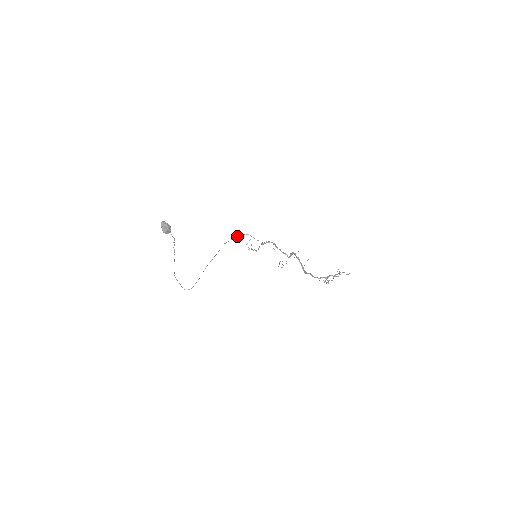
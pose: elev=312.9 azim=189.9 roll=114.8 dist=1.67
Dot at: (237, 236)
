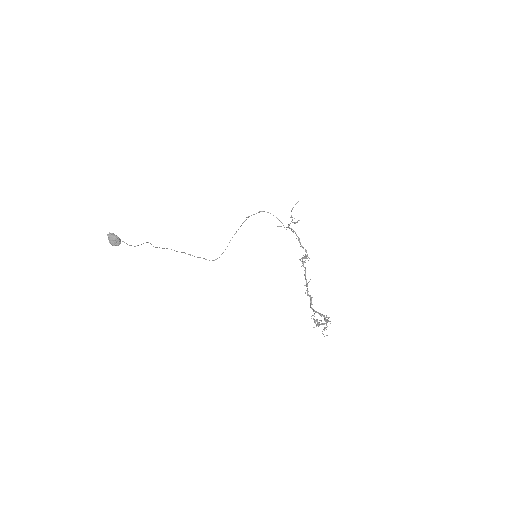
Dot at: (259, 212)
